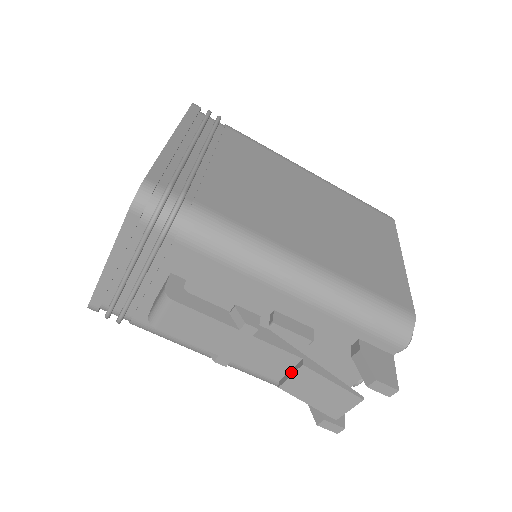
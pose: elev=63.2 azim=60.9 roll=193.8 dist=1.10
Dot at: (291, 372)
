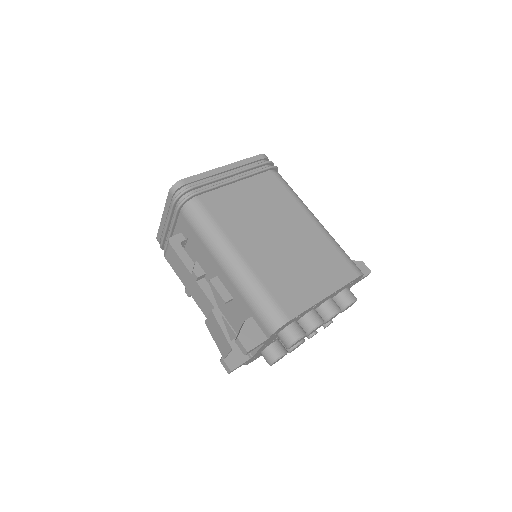
Dot at: occluded
